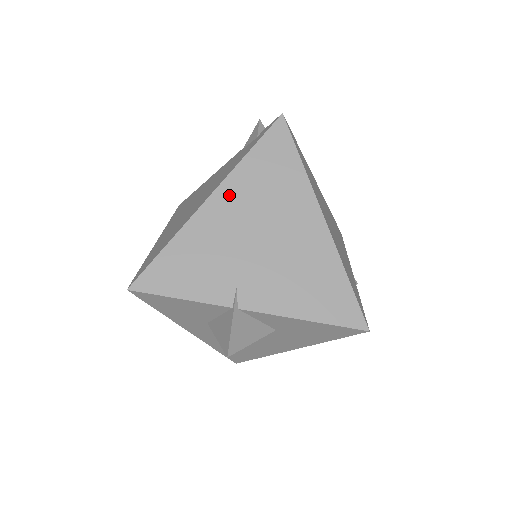
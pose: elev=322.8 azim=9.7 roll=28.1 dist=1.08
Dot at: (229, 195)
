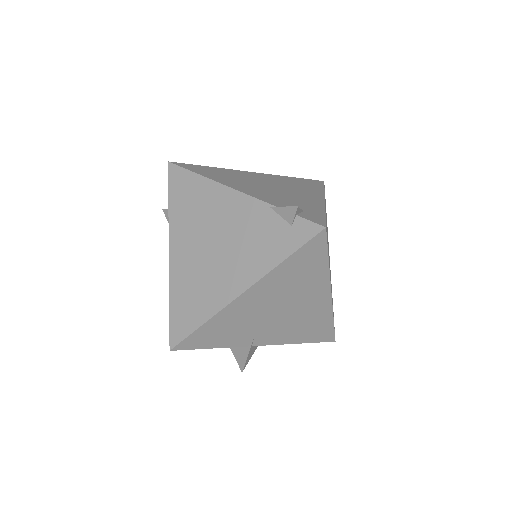
Dot at: (260, 290)
